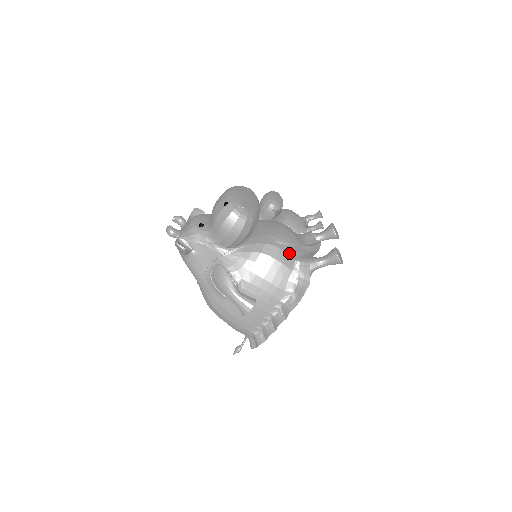
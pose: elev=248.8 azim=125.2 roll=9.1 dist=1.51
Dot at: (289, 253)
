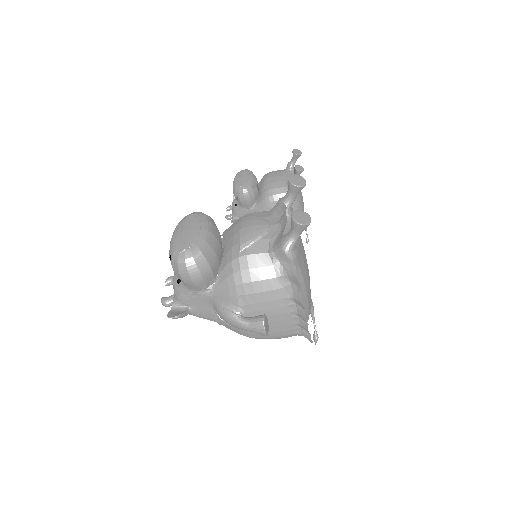
Dot at: (259, 251)
